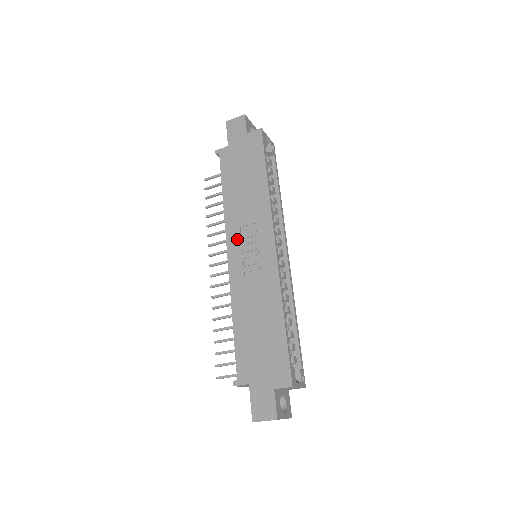
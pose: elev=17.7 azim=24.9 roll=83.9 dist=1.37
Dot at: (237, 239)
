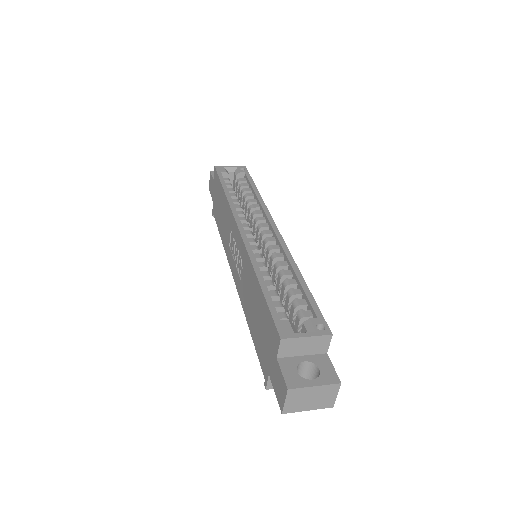
Dot at: (231, 257)
